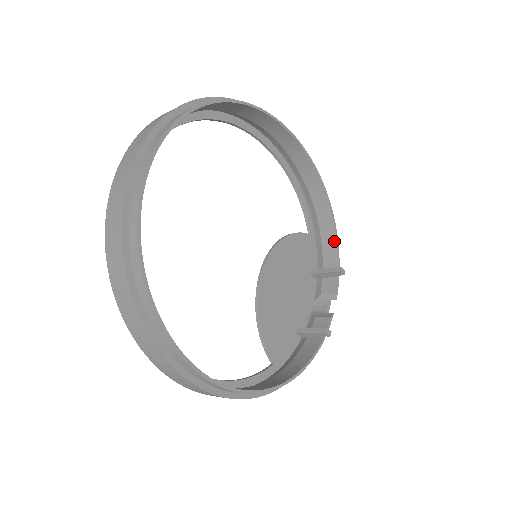
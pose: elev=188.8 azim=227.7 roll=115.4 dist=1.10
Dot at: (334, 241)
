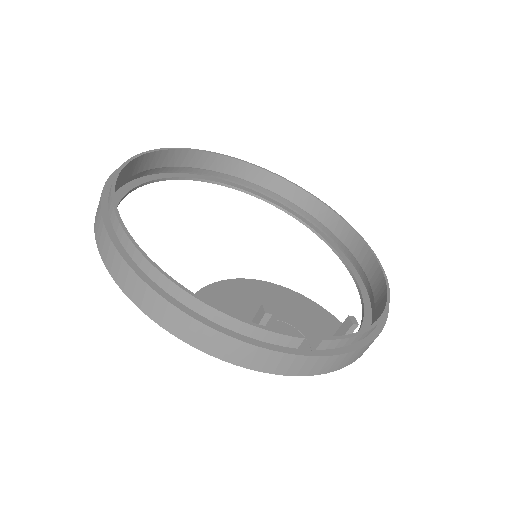
Dot at: (372, 324)
